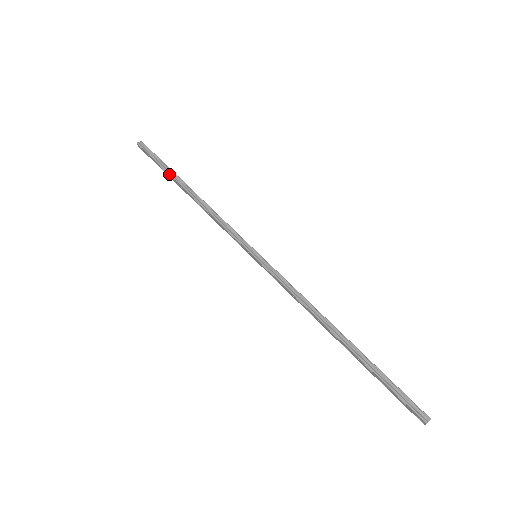
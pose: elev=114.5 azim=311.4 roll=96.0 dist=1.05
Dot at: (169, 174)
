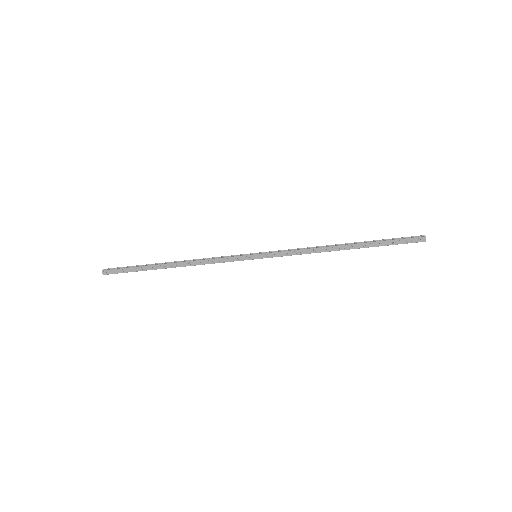
Dot at: (148, 266)
